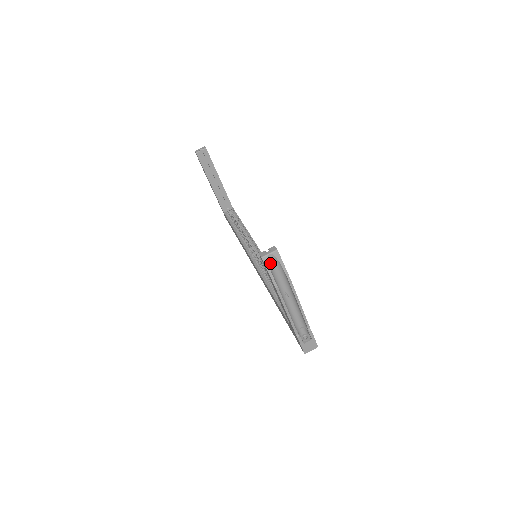
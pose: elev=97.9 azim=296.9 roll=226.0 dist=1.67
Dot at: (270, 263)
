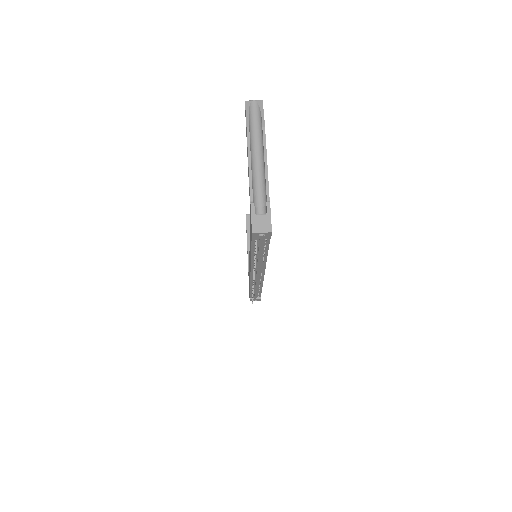
Dot at: (251, 109)
